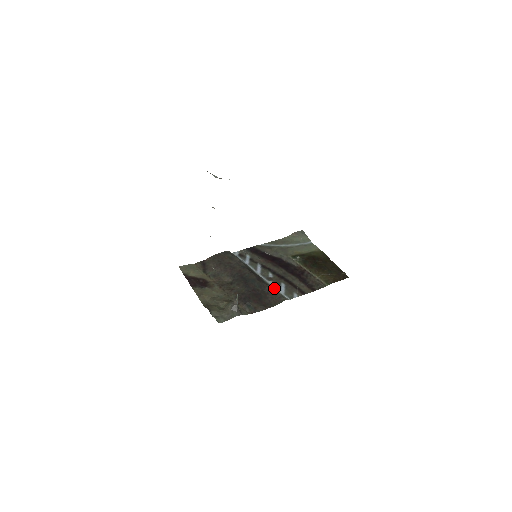
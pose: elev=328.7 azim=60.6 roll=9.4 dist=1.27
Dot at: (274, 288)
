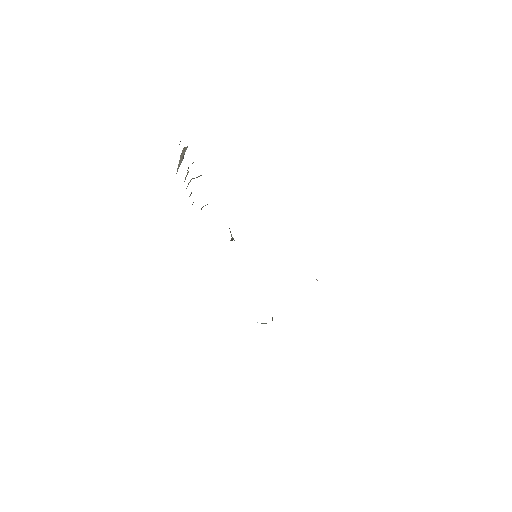
Dot at: occluded
